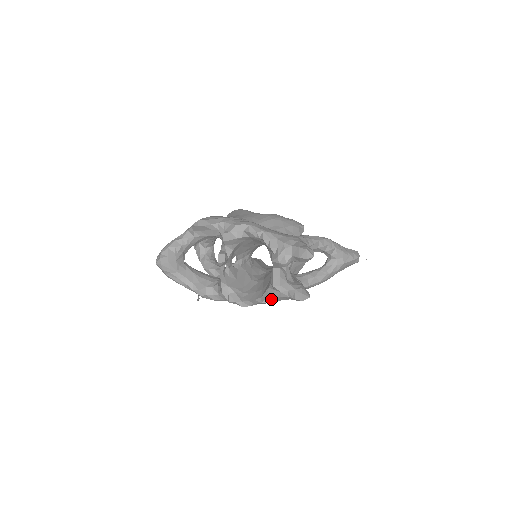
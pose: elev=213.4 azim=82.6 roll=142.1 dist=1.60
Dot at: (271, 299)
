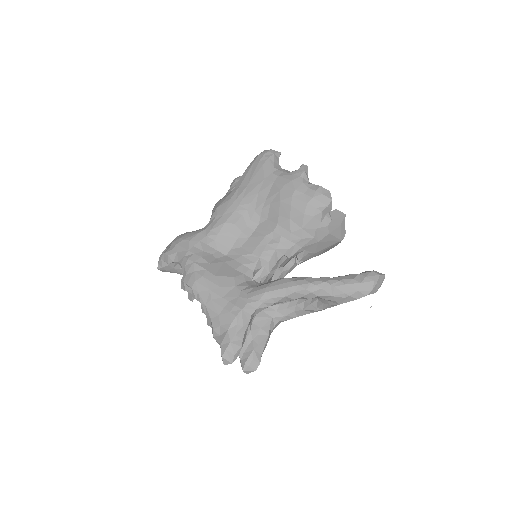
Dot at: occluded
